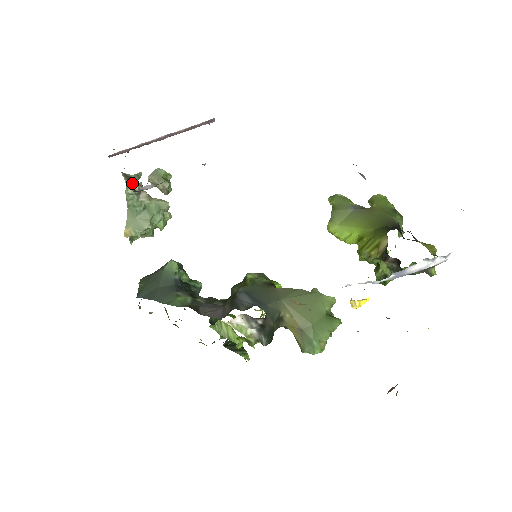
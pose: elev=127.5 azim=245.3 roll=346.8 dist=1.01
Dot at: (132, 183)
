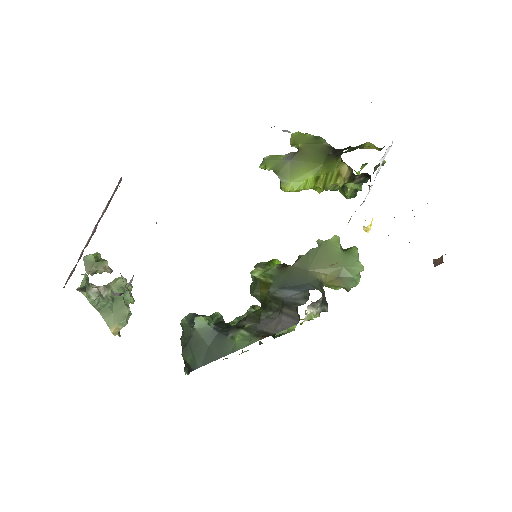
Dot at: (89, 290)
